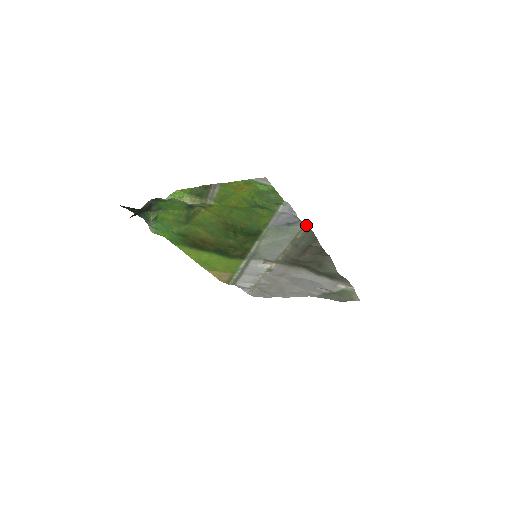
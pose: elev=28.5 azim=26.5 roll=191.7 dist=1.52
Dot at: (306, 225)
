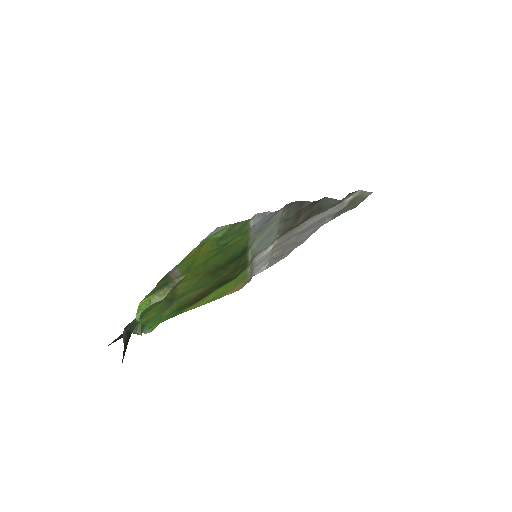
Dot at: (285, 205)
